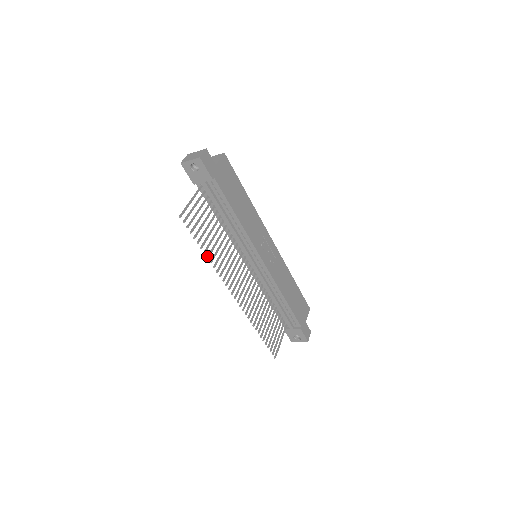
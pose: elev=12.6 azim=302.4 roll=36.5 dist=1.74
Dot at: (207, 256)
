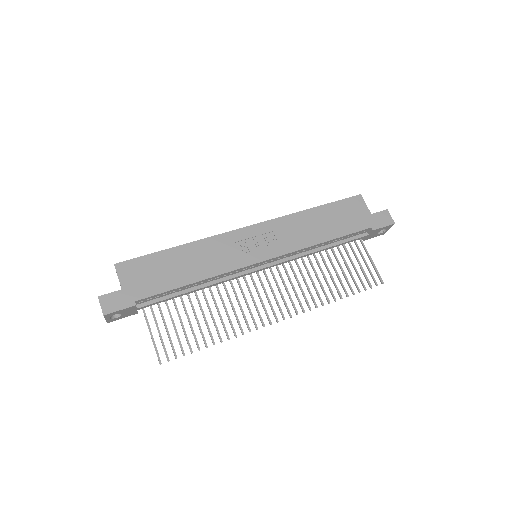
Dot at: occluded
